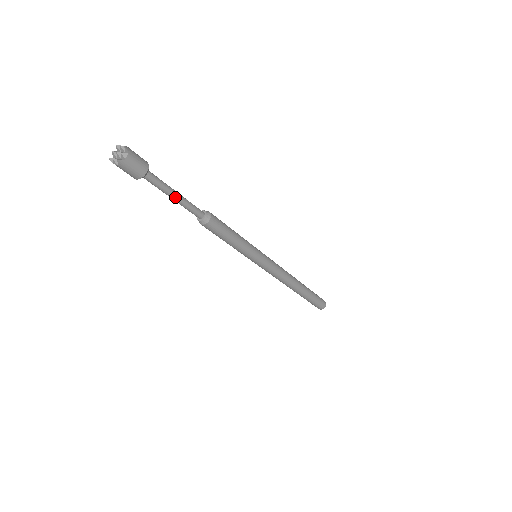
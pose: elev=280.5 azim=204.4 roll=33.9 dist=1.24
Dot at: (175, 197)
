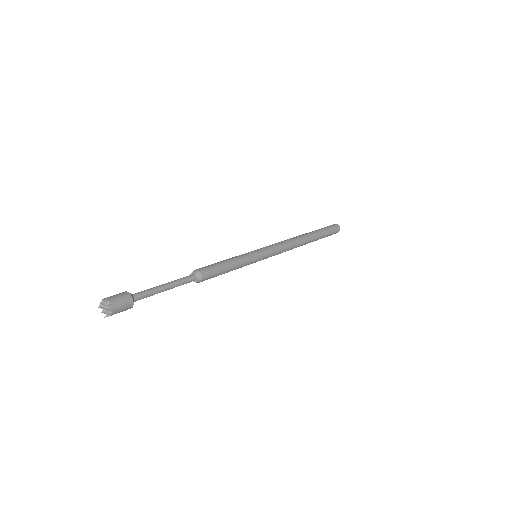
Dot at: occluded
